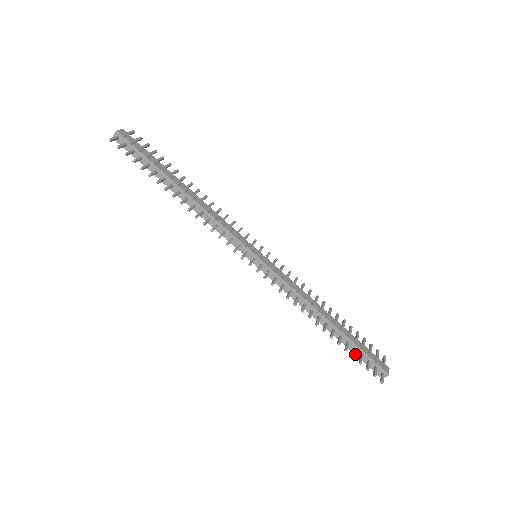
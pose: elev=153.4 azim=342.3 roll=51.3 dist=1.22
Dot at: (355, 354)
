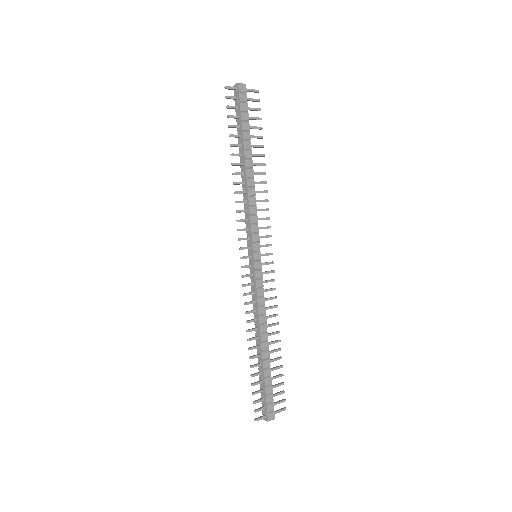
Dot at: (260, 385)
